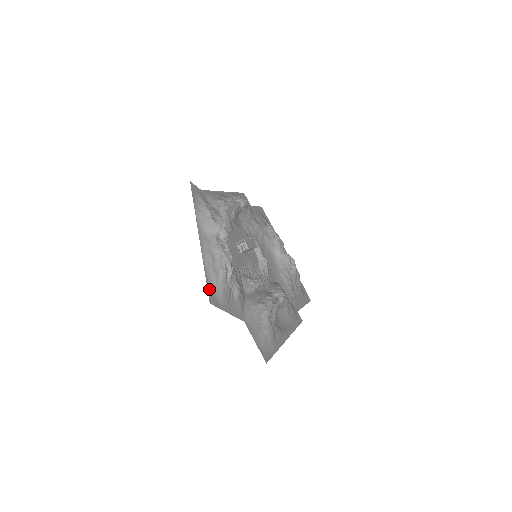
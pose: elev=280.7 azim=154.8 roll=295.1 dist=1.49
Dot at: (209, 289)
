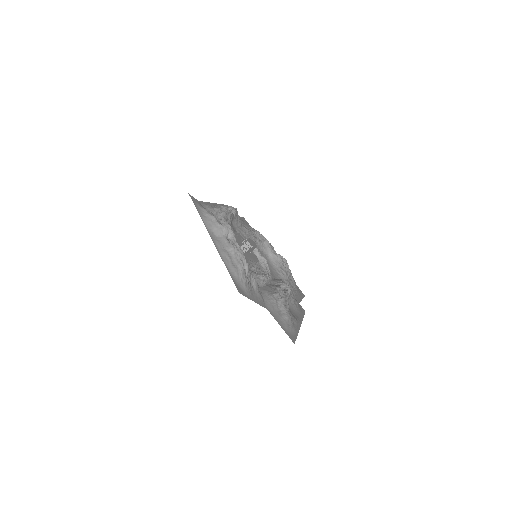
Dot at: (234, 281)
